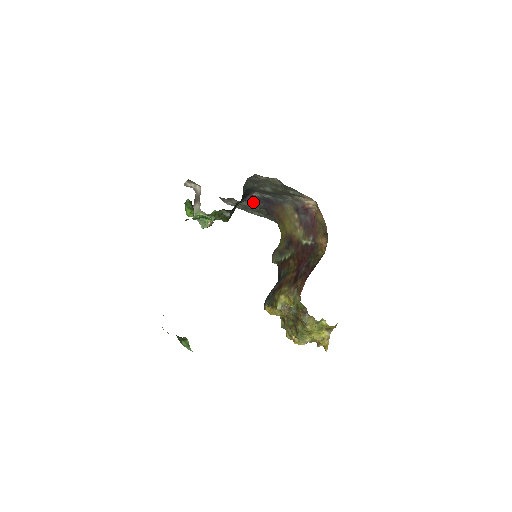
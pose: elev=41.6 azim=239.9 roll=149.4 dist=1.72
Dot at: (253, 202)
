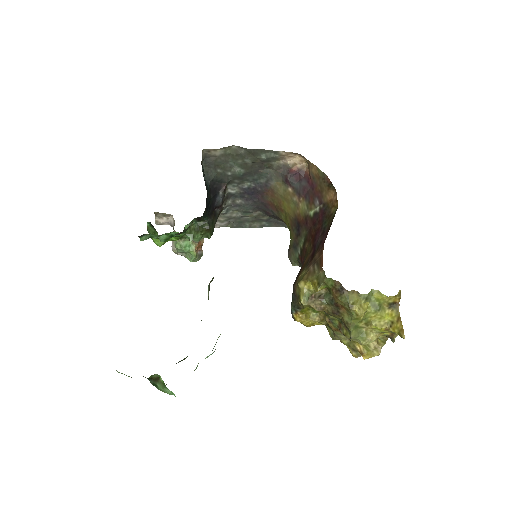
Dot at: (238, 205)
